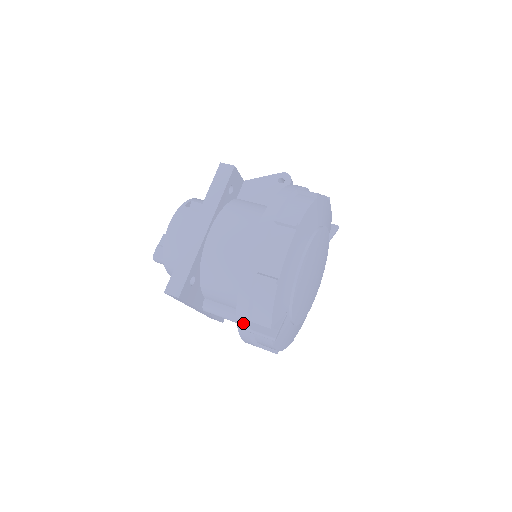
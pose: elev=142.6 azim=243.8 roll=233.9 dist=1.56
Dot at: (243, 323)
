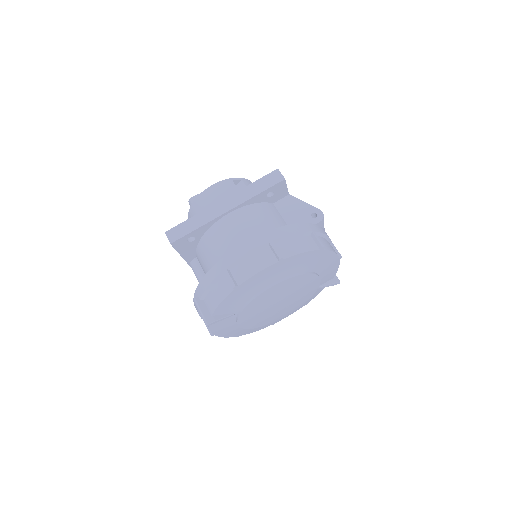
Dot at: (198, 296)
